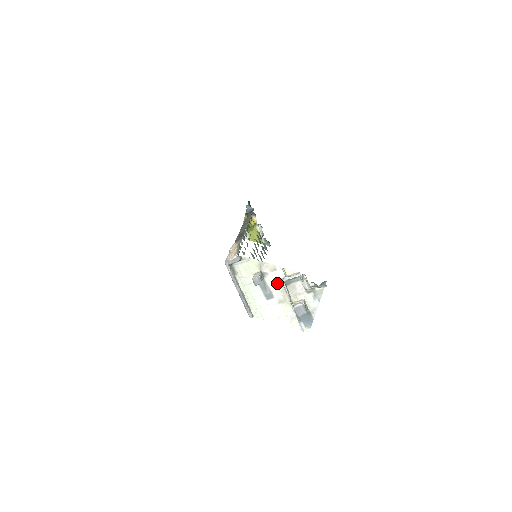
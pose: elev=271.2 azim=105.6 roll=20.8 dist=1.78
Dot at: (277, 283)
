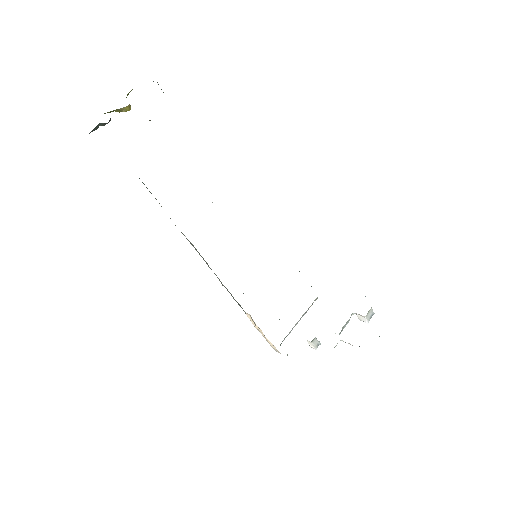
Dot at: occluded
